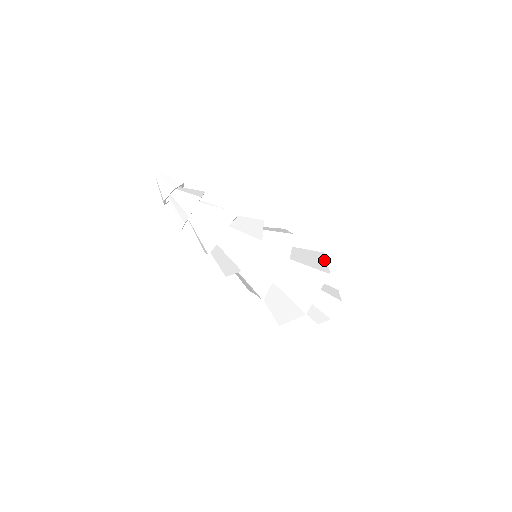
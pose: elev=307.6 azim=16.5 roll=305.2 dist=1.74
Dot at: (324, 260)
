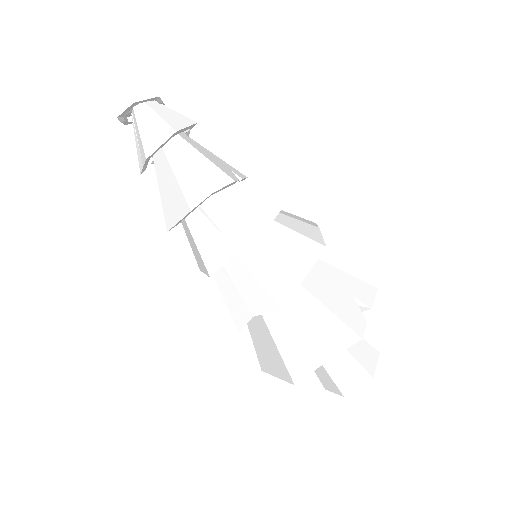
Dot at: (368, 304)
